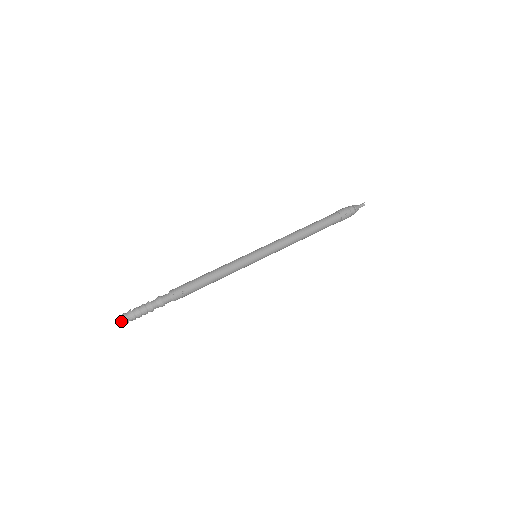
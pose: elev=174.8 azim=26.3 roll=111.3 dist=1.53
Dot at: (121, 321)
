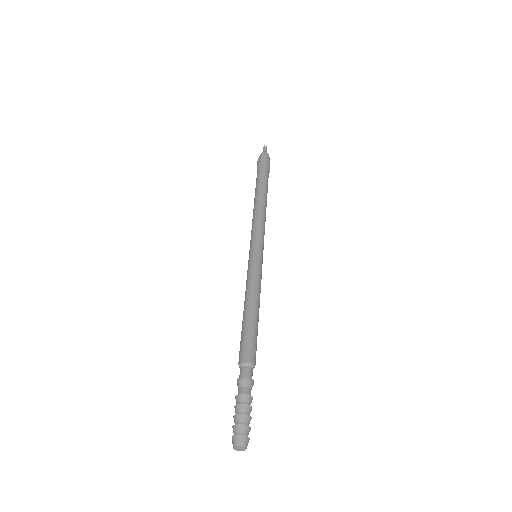
Dot at: (245, 448)
